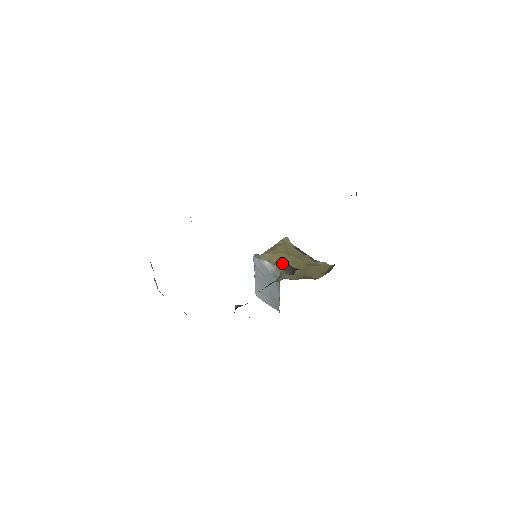
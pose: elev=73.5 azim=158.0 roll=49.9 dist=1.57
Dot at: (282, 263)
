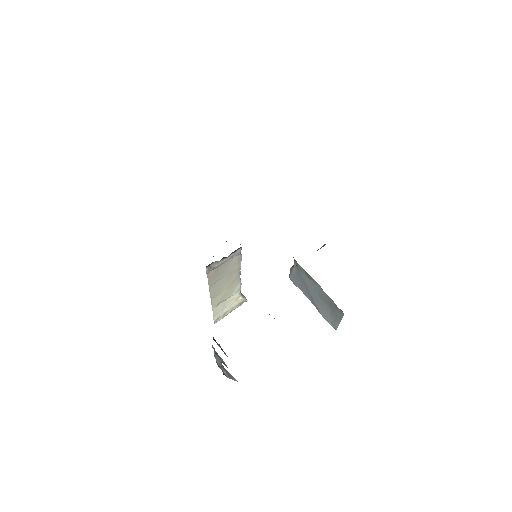
Dot at: occluded
